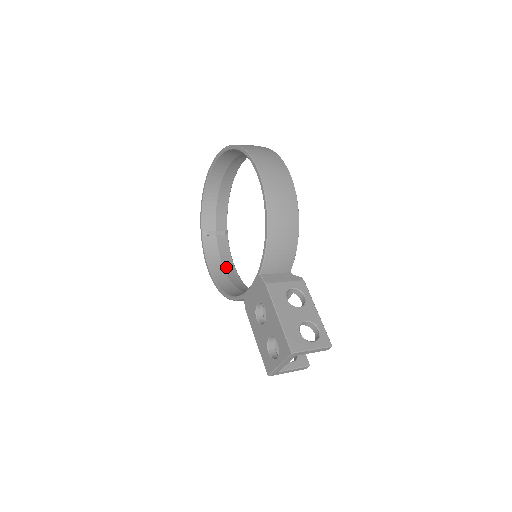
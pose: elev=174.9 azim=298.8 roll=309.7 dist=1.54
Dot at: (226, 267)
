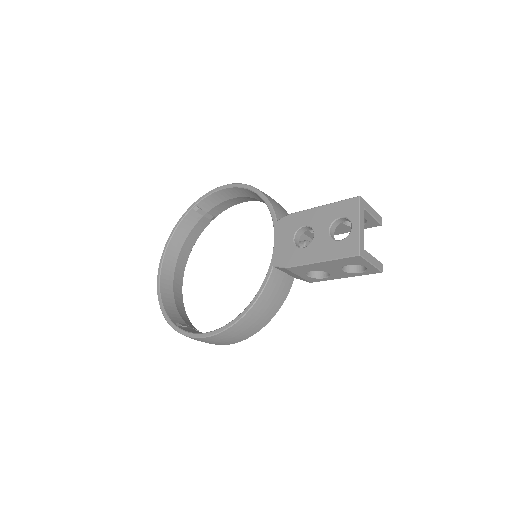
Dot at: occluded
